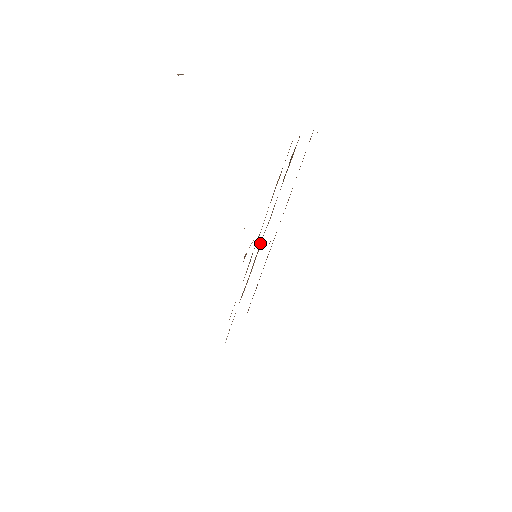
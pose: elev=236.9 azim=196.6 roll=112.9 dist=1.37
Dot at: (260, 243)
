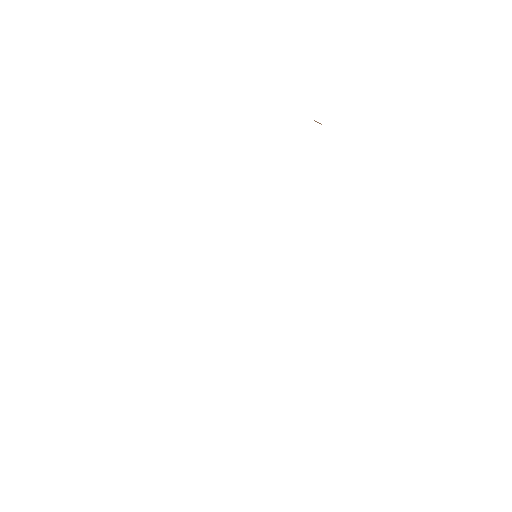
Dot at: occluded
